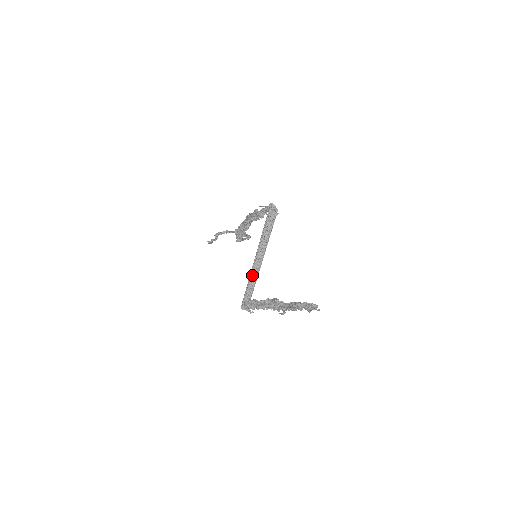
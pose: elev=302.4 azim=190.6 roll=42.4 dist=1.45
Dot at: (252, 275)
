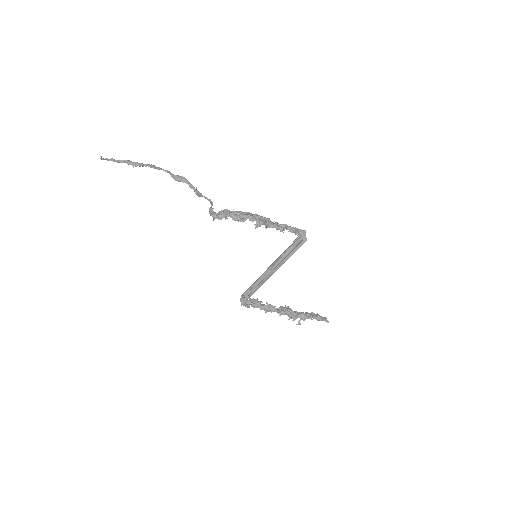
Dot at: (257, 279)
